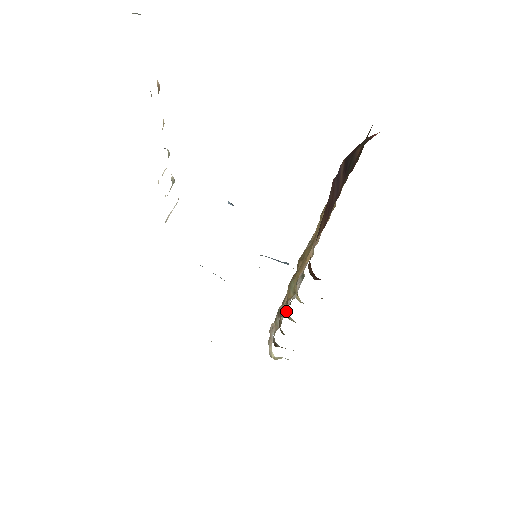
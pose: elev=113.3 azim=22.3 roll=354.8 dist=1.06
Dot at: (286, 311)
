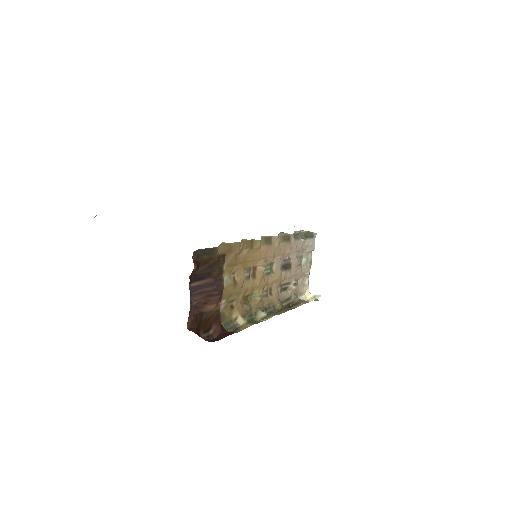
Dot at: (259, 310)
